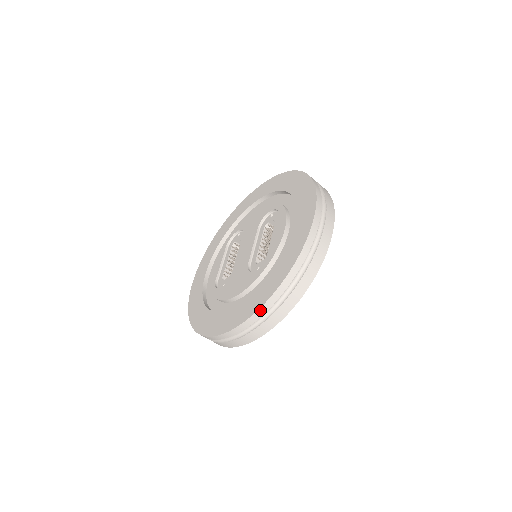
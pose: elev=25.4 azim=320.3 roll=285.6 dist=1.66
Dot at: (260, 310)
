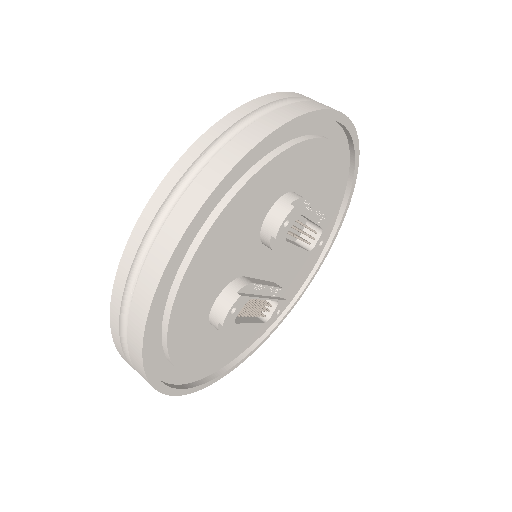
Dot at: (213, 129)
